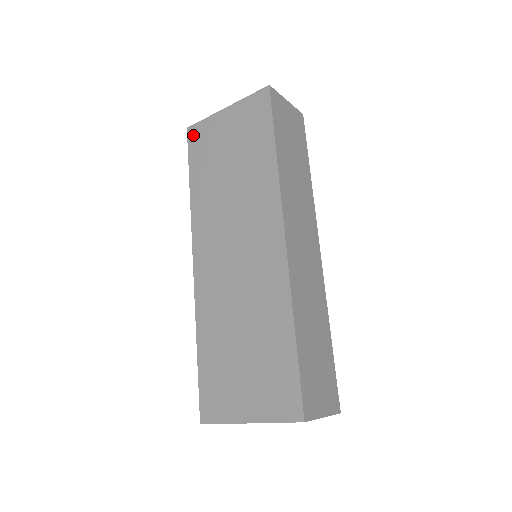
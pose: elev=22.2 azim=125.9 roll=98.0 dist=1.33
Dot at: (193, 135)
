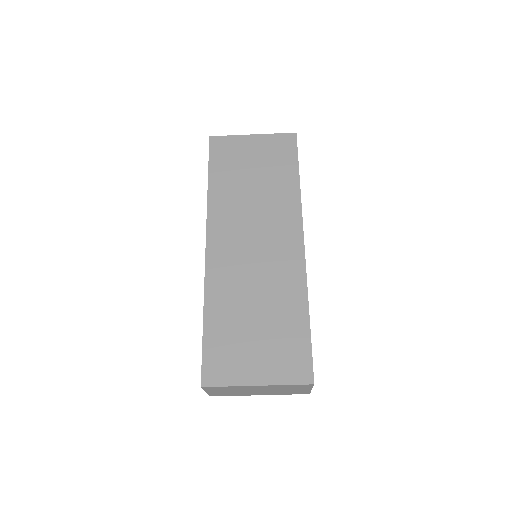
Dot at: (216, 144)
